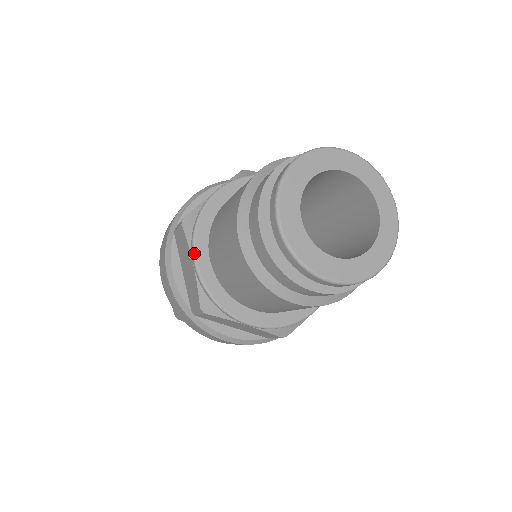
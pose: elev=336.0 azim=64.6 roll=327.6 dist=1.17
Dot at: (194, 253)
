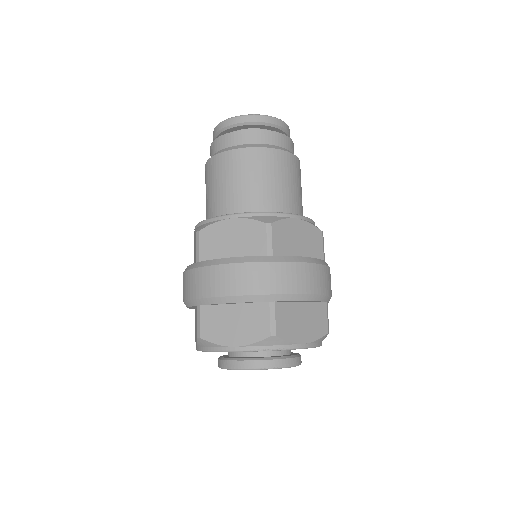
Dot at: (224, 215)
